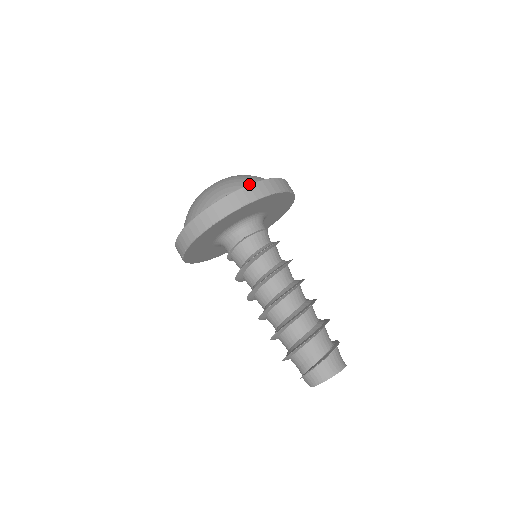
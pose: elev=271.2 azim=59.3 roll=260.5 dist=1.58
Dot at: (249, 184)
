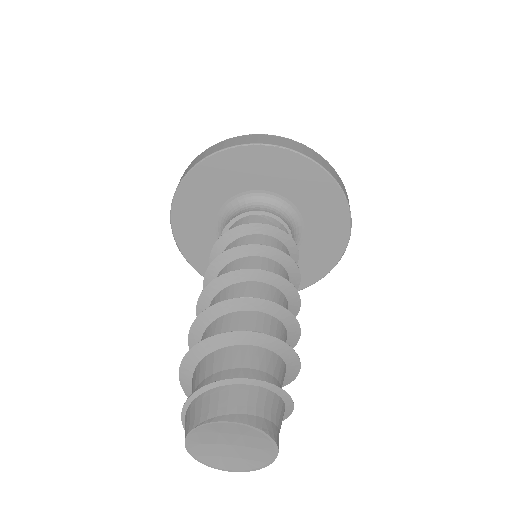
Dot at: occluded
